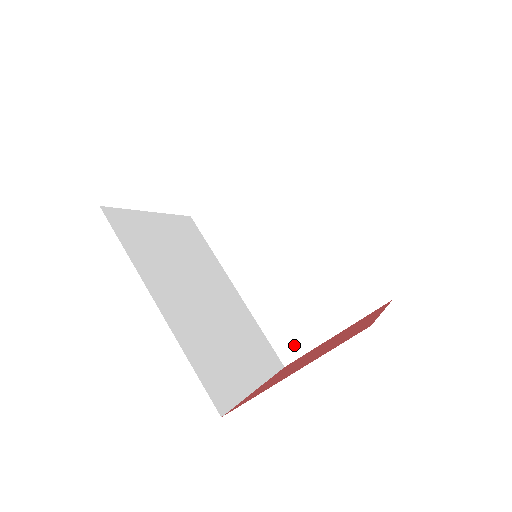
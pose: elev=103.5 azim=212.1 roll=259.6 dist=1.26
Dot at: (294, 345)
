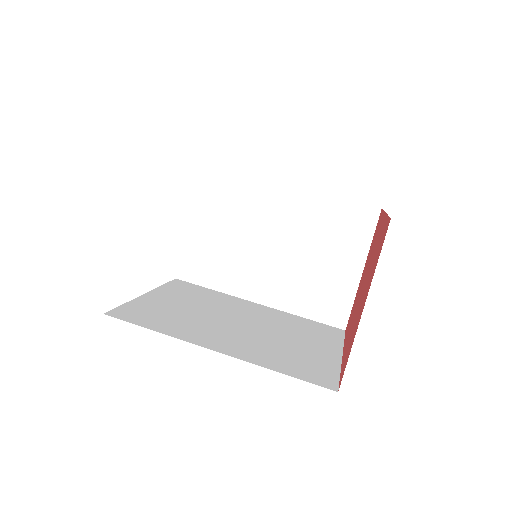
Dot at: (338, 307)
